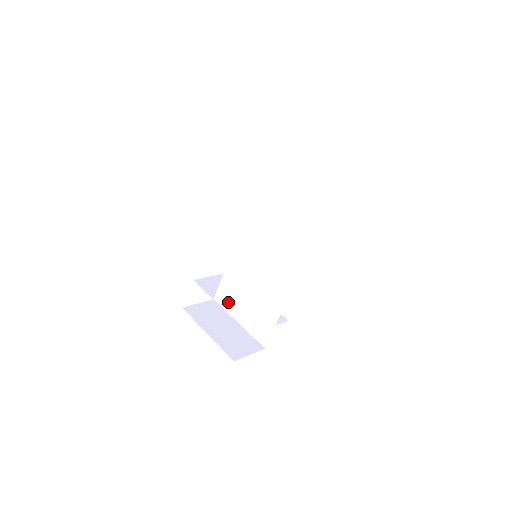
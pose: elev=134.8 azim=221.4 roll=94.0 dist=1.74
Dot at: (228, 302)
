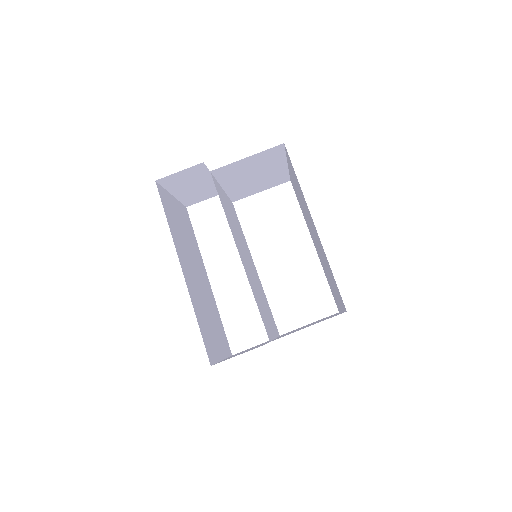
Dot at: (270, 326)
